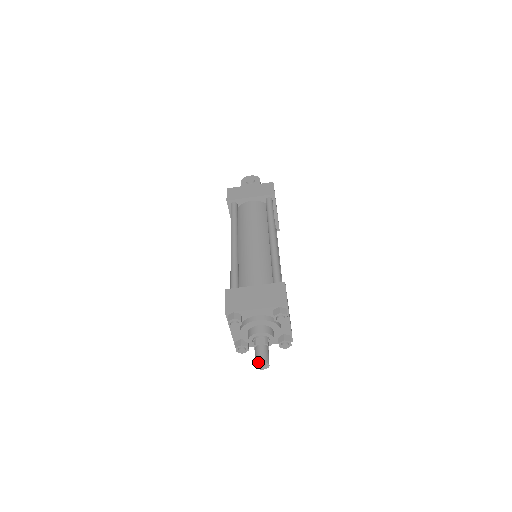
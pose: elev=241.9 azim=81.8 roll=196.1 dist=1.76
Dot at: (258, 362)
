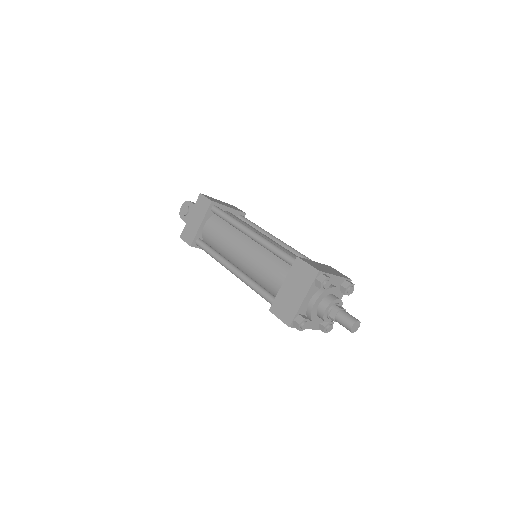
Dot at: (350, 329)
